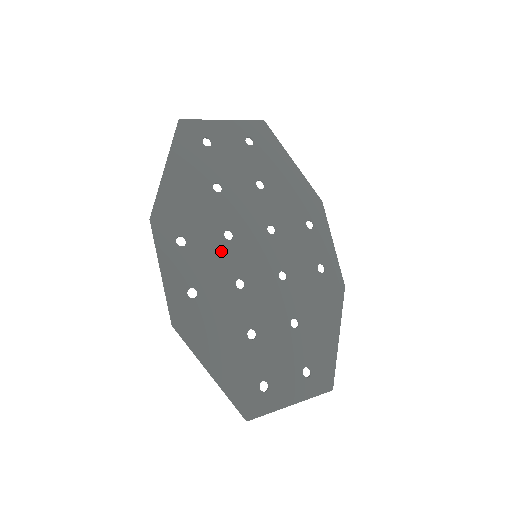
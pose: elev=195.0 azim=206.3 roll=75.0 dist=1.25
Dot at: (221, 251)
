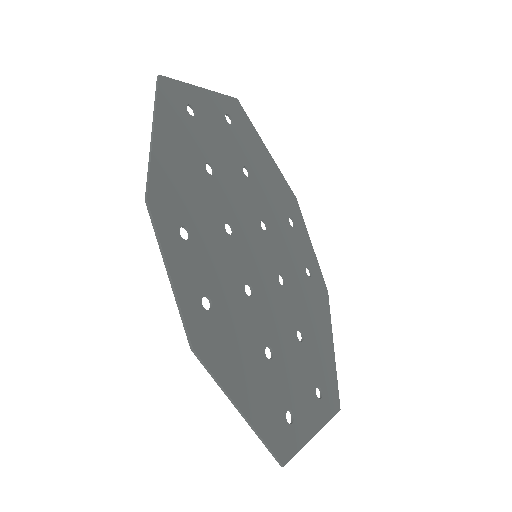
Dot at: (225, 248)
